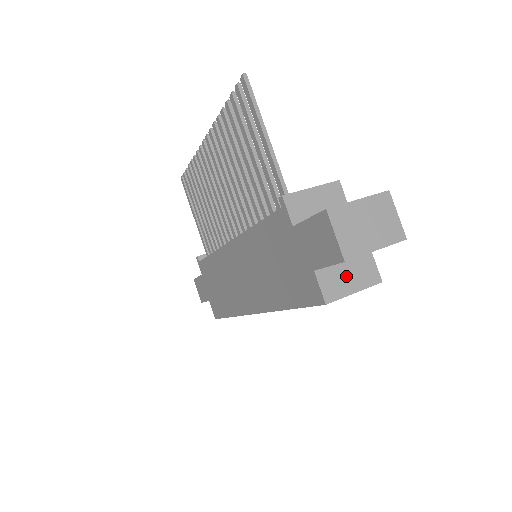
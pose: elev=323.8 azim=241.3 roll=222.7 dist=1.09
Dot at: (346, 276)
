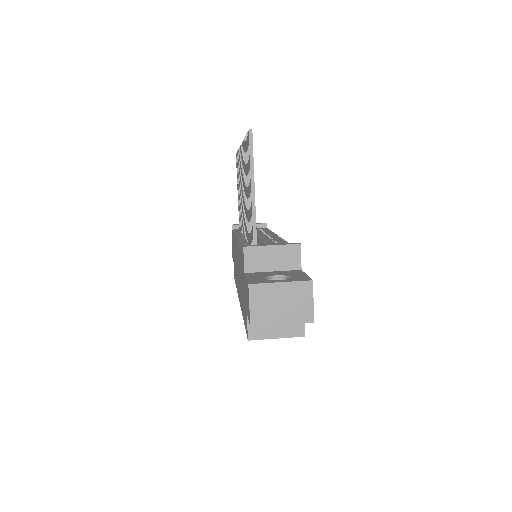
Dot at: occluded
